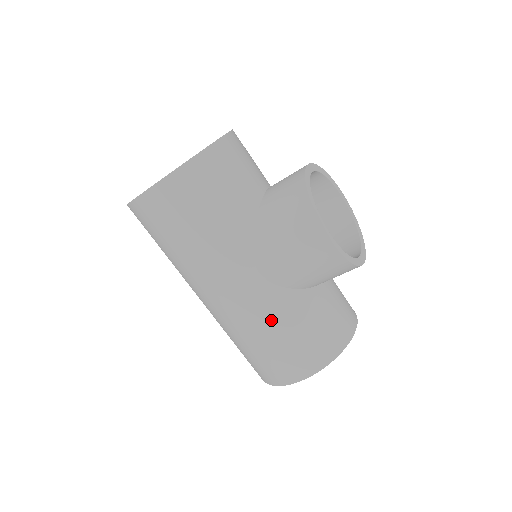
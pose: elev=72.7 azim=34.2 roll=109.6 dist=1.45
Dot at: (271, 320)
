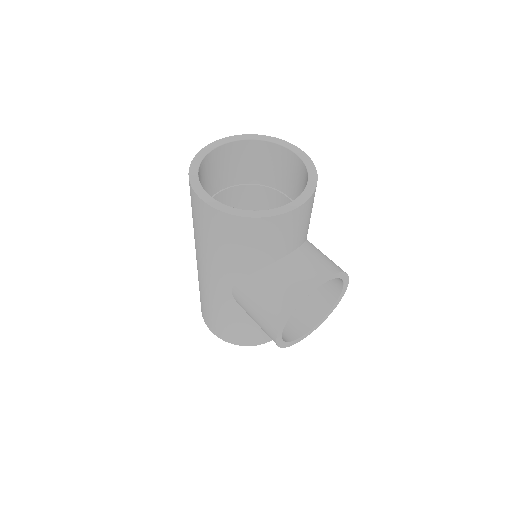
Dot at: (219, 308)
